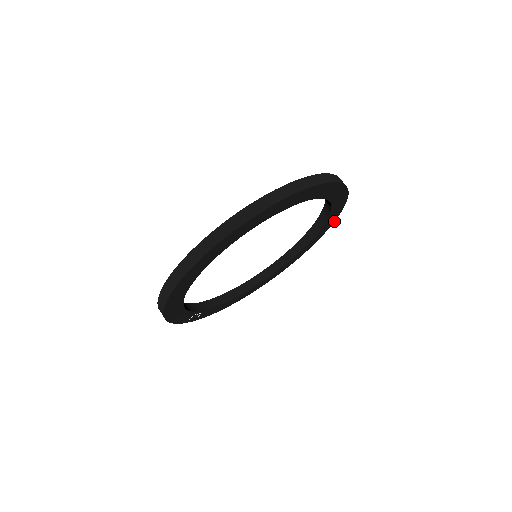
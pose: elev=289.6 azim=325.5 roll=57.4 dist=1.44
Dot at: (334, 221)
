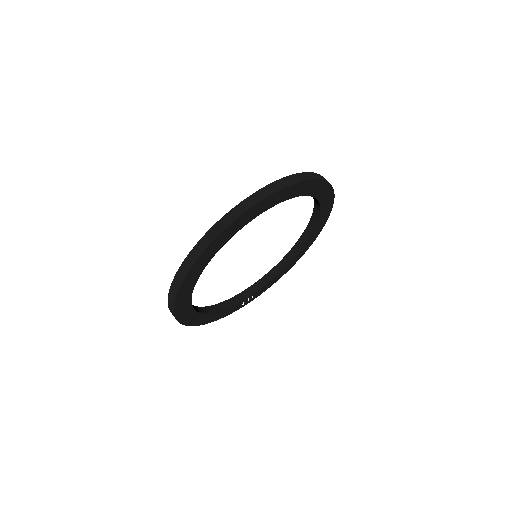
Dot at: (331, 186)
